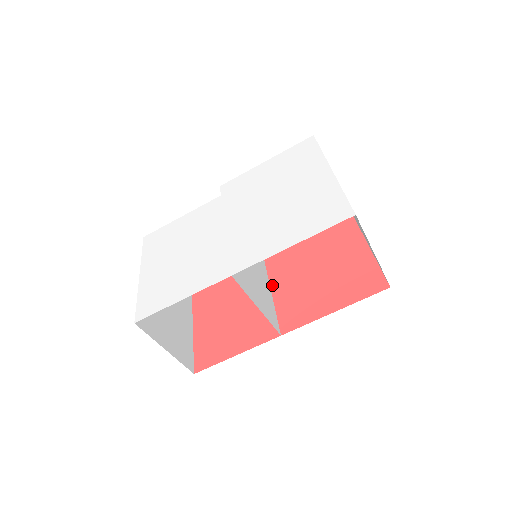
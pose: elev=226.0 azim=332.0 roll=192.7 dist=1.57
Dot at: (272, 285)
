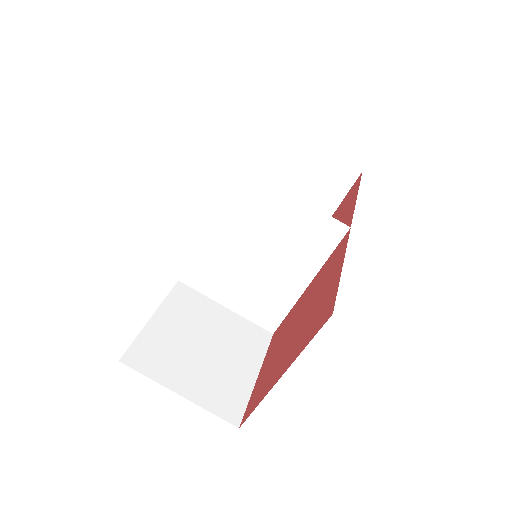
Dot at: (304, 289)
